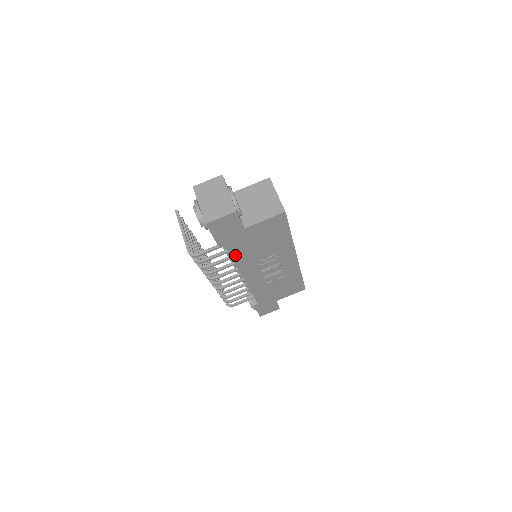
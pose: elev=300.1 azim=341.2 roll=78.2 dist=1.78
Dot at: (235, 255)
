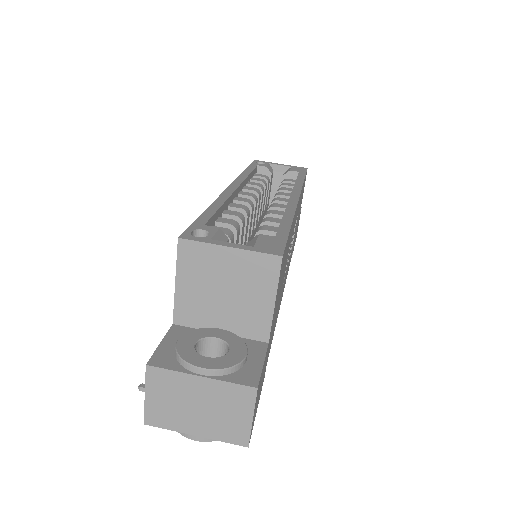
Dot at: (273, 332)
